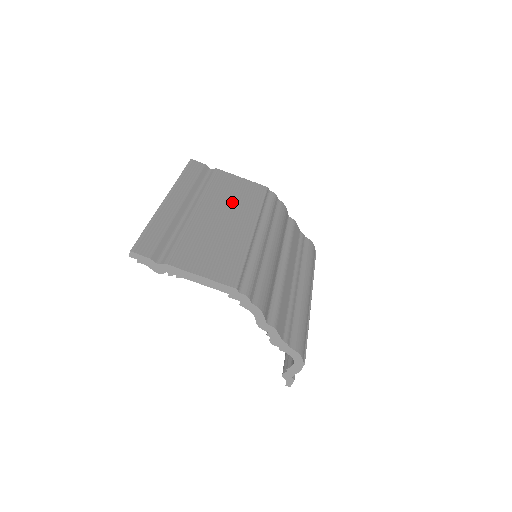
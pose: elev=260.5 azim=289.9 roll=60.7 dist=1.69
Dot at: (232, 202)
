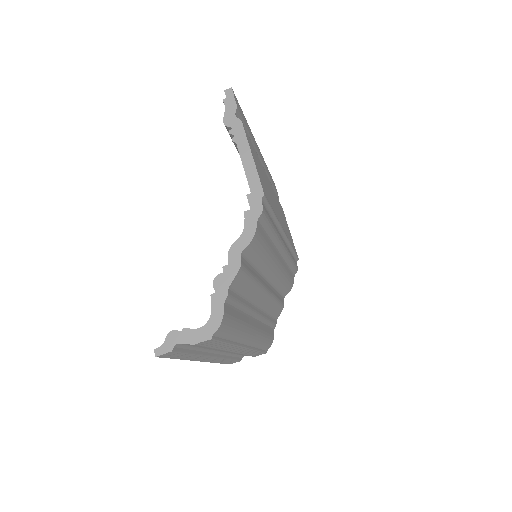
Dot at: occluded
